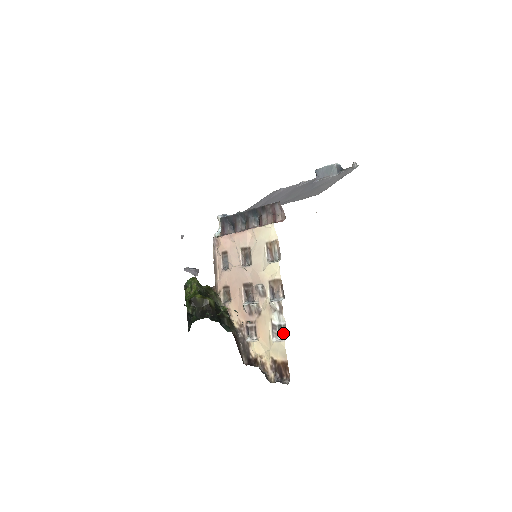
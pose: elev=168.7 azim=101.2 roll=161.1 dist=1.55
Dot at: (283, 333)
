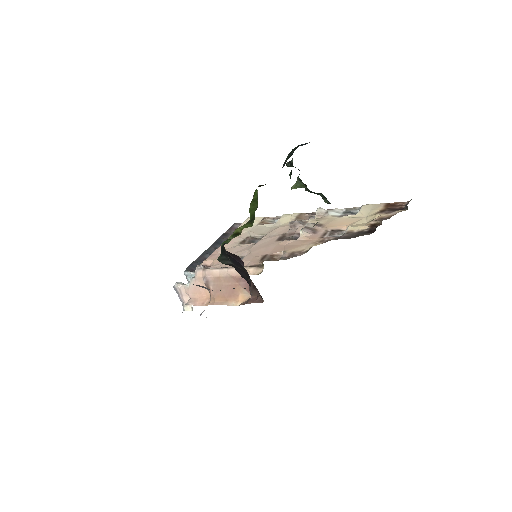
Dot at: (354, 211)
